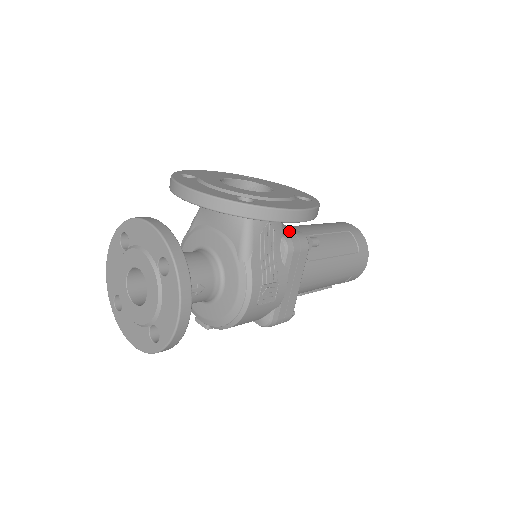
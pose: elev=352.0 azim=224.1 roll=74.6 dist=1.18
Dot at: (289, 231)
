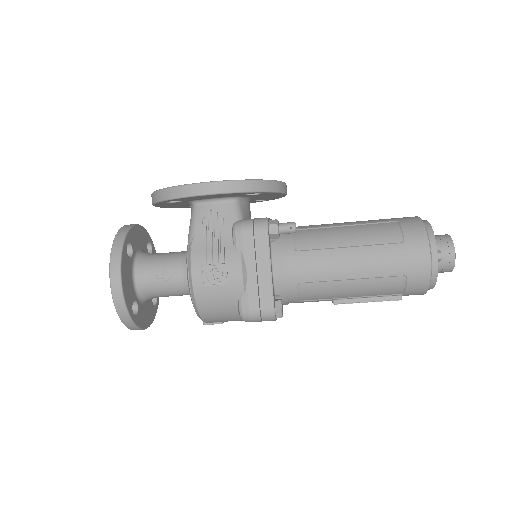
Dot at: occluded
